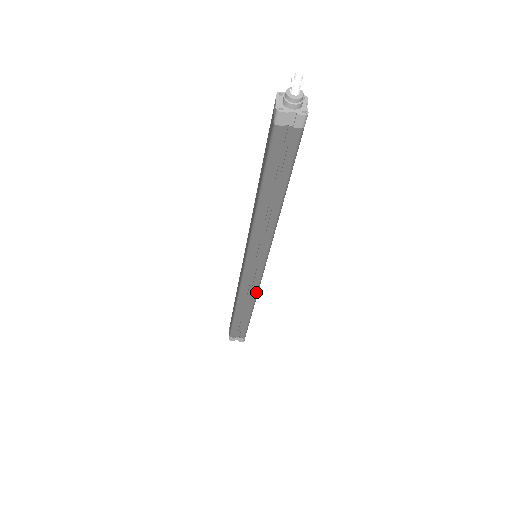
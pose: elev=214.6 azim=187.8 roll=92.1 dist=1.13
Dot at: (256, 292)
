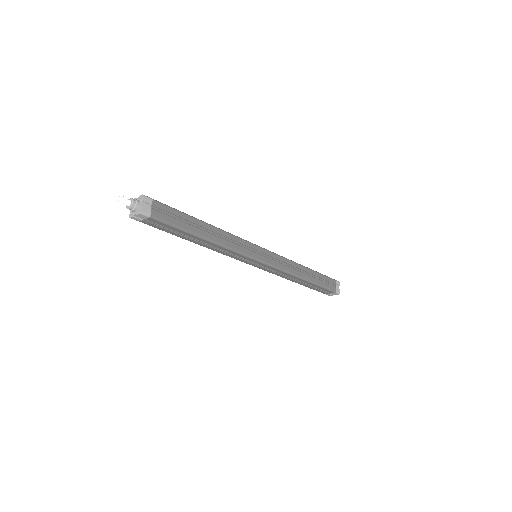
Dot at: (286, 273)
